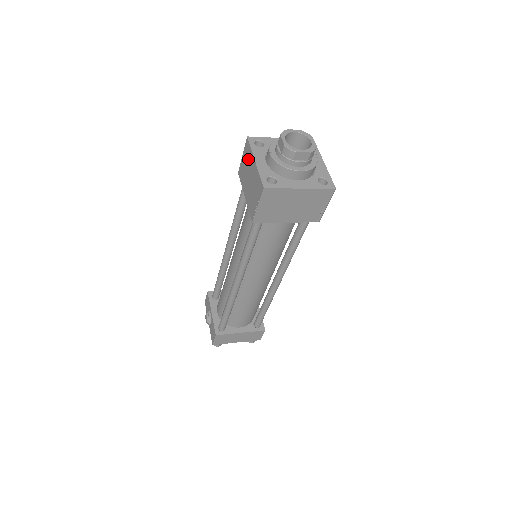
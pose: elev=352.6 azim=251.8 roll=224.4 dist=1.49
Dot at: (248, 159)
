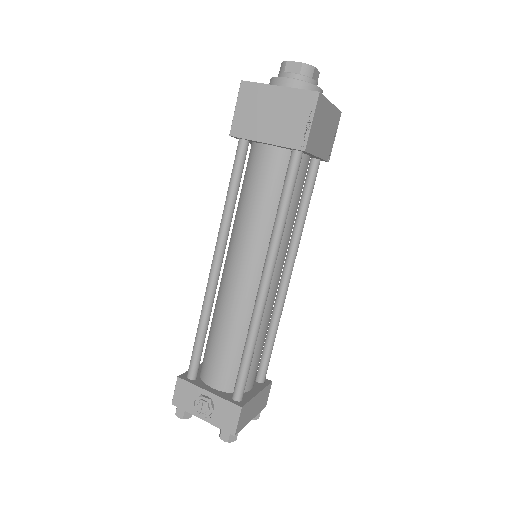
Dot at: (257, 98)
